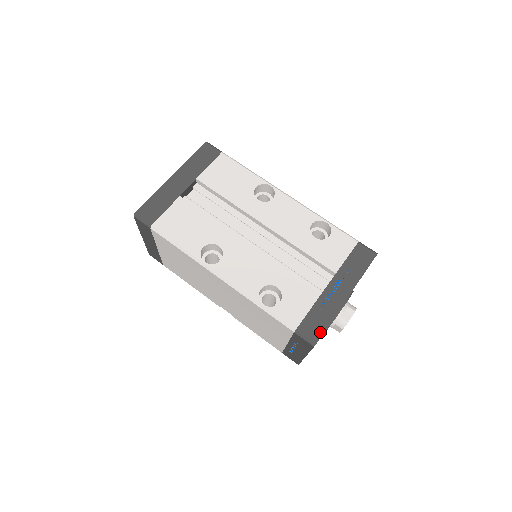
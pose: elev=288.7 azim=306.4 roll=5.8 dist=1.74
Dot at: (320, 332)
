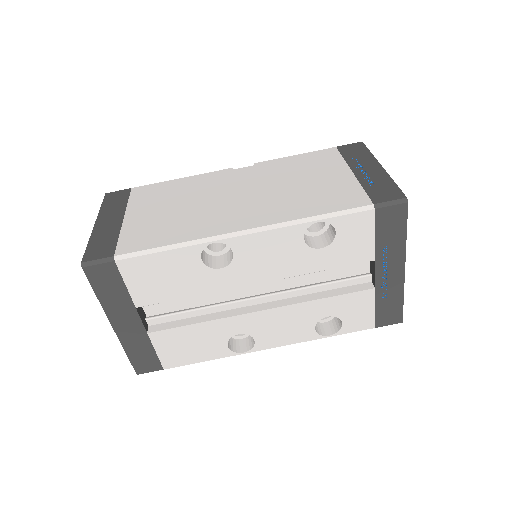
Dot at: (399, 313)
